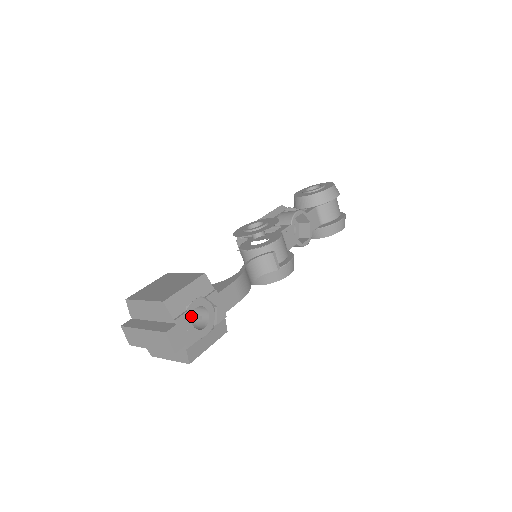
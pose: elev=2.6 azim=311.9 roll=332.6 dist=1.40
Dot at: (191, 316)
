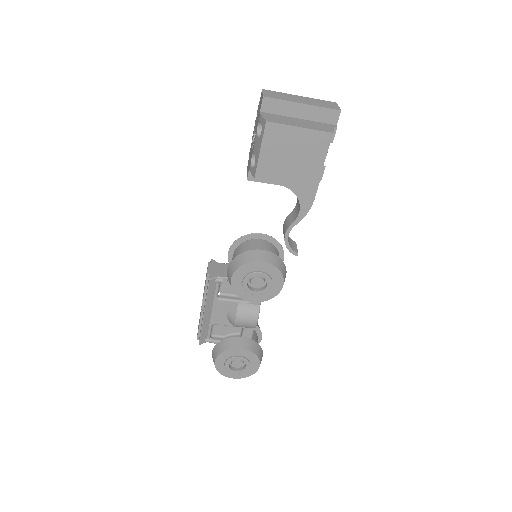
Dot at: occluded
